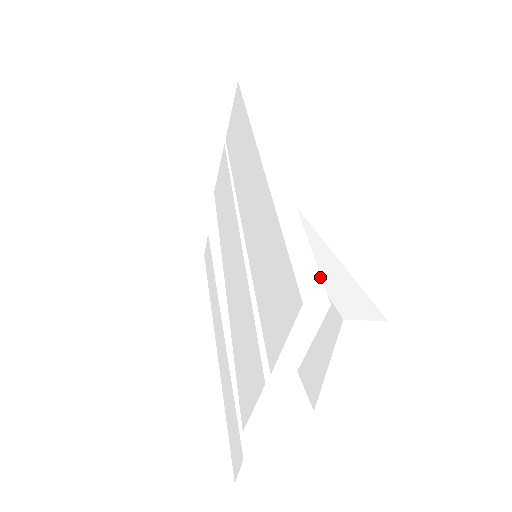
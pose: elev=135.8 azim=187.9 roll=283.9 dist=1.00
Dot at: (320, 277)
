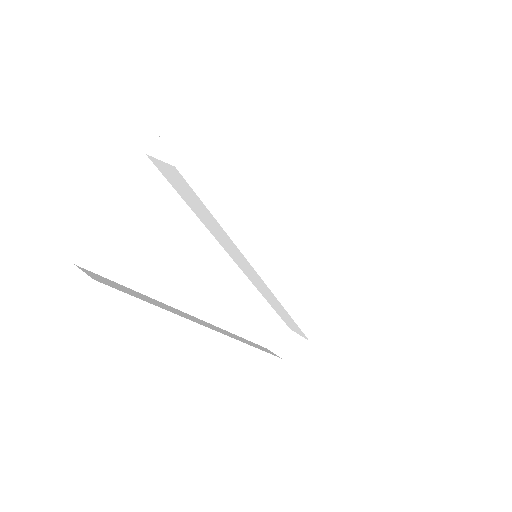
Dot at: occluded
